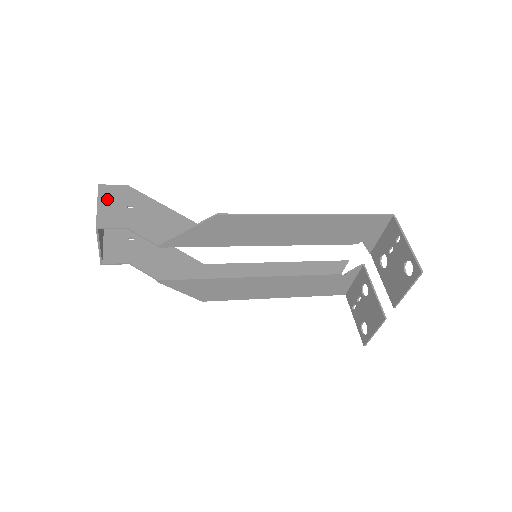
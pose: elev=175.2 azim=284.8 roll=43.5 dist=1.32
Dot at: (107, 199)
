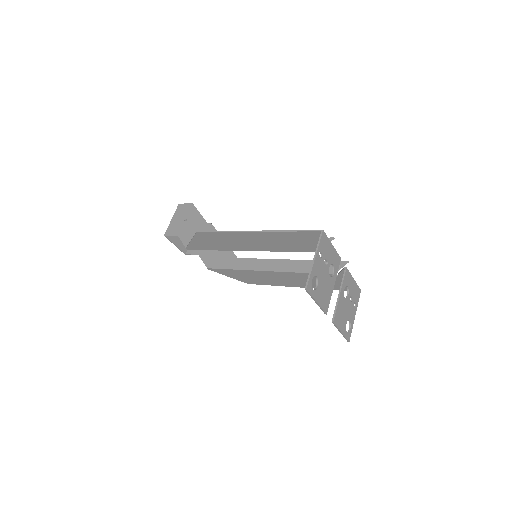
Dot at: (178, 215)
